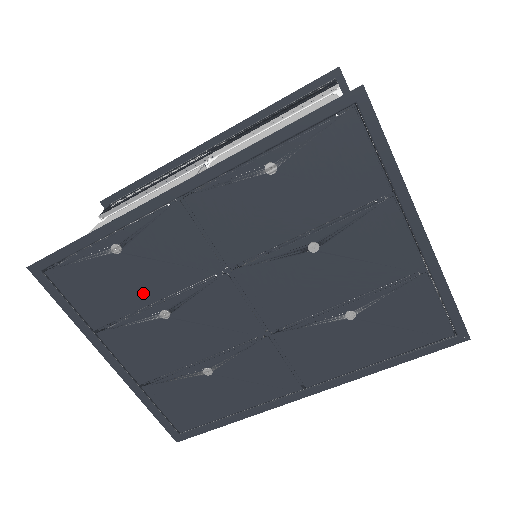
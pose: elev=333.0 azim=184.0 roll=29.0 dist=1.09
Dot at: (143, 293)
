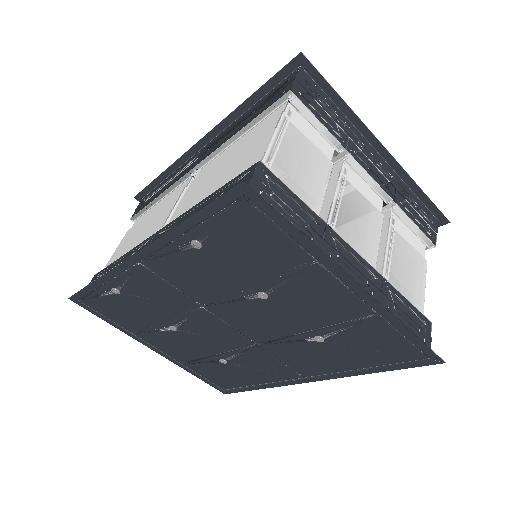
Dot at: (150, 316)
